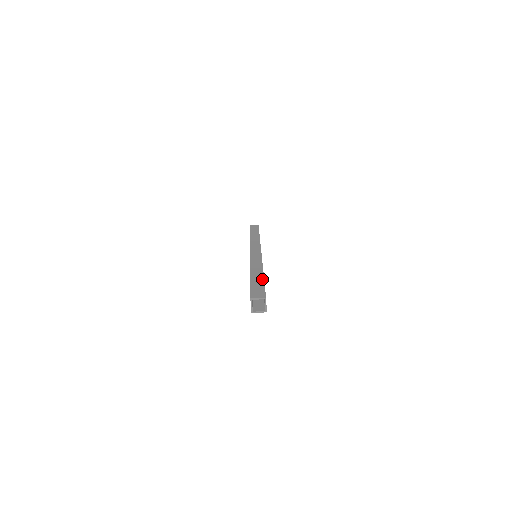
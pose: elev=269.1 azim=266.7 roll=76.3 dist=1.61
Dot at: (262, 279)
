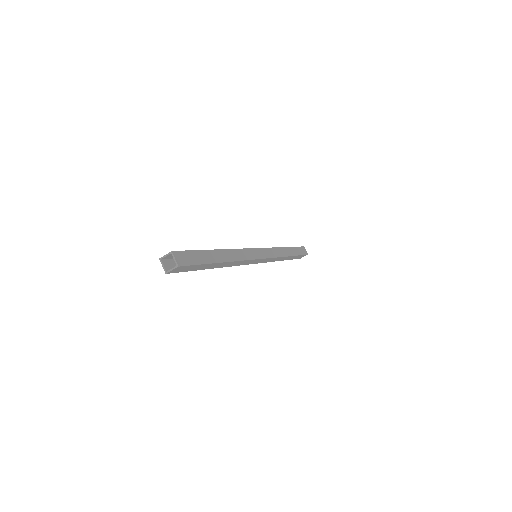
Dot at: (203, 250)
